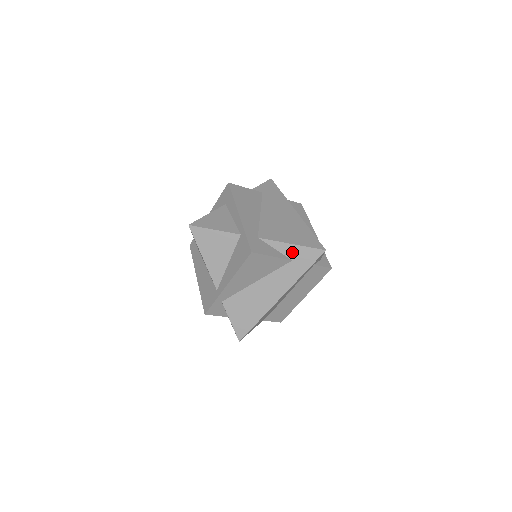
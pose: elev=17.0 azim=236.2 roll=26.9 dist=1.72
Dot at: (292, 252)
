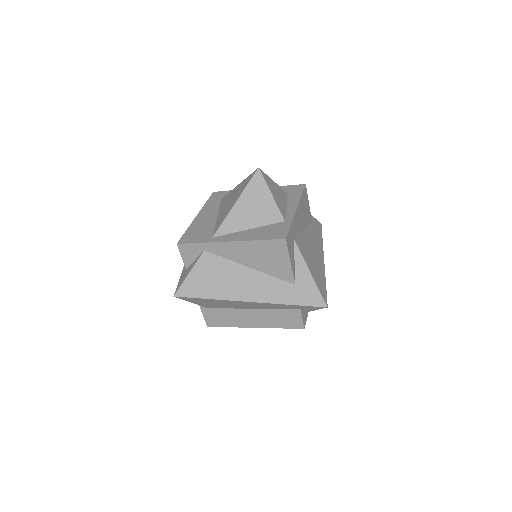
Dot at: (303, 279)
